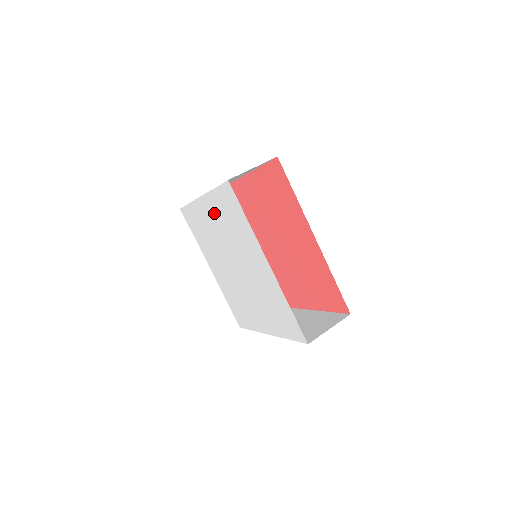
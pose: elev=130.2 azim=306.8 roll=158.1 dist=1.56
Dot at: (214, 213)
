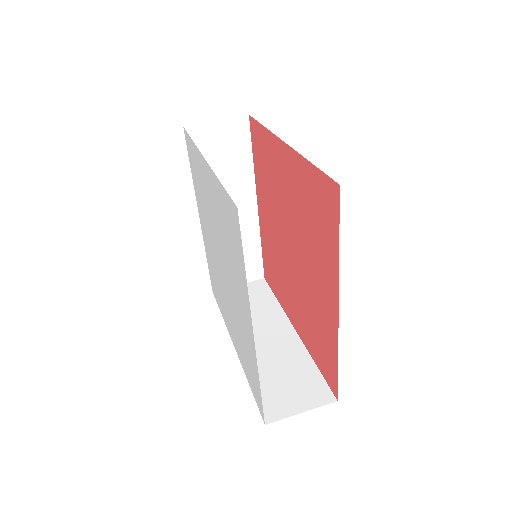
Dot at: (213, 196)
